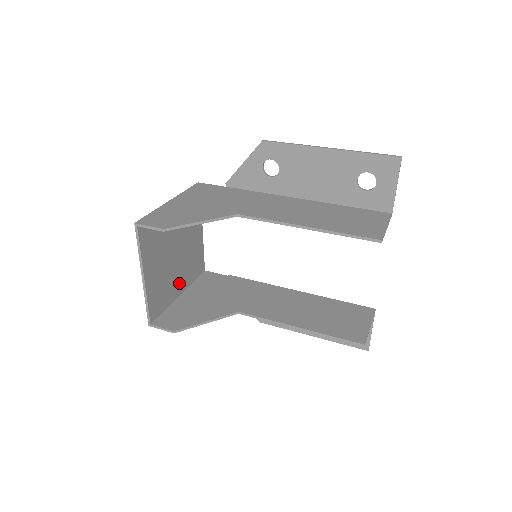
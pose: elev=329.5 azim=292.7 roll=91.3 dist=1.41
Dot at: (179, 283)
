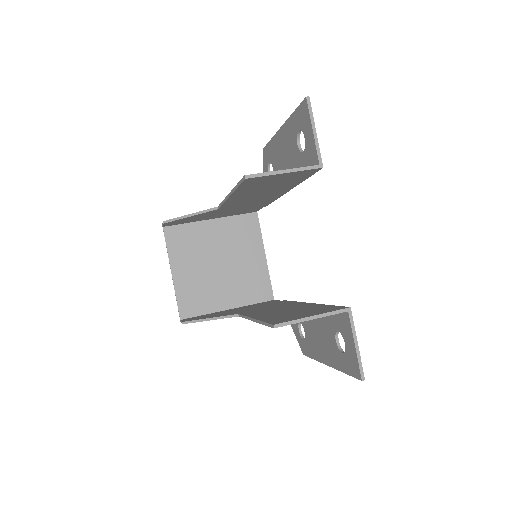
Dot at: (226, 297)
